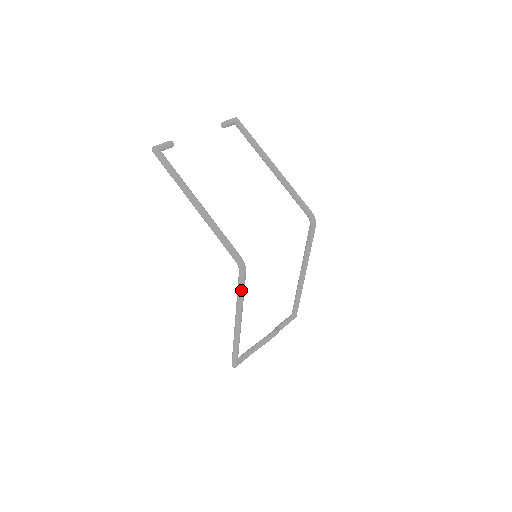
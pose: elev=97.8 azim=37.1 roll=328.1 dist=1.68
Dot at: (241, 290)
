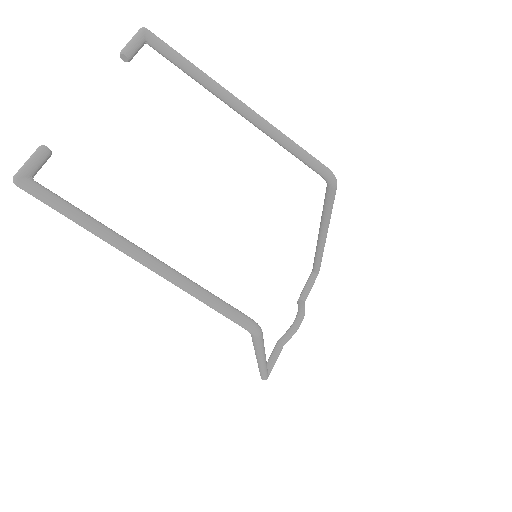
Dot at: (259, 346)
